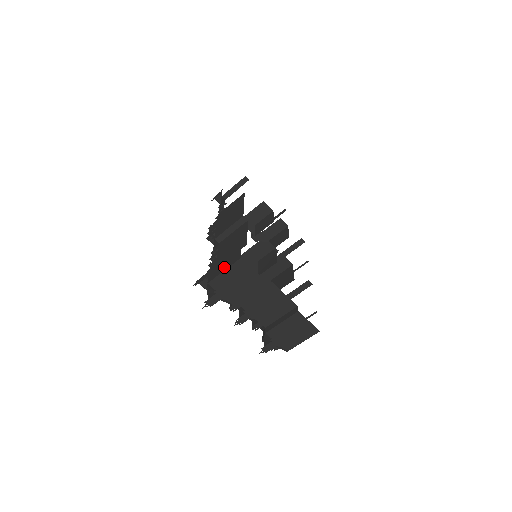
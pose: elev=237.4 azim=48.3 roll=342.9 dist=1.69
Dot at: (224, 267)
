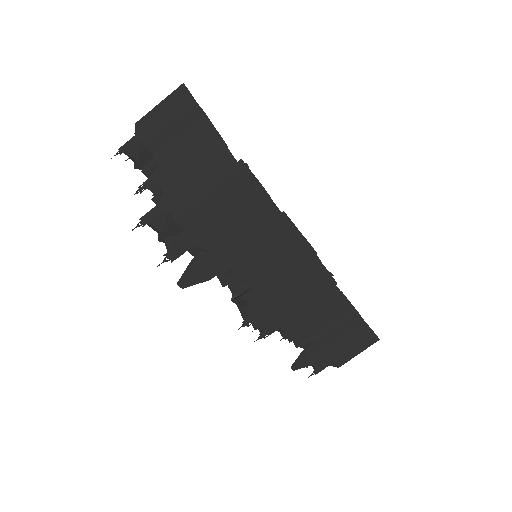
Dot at: occluded
